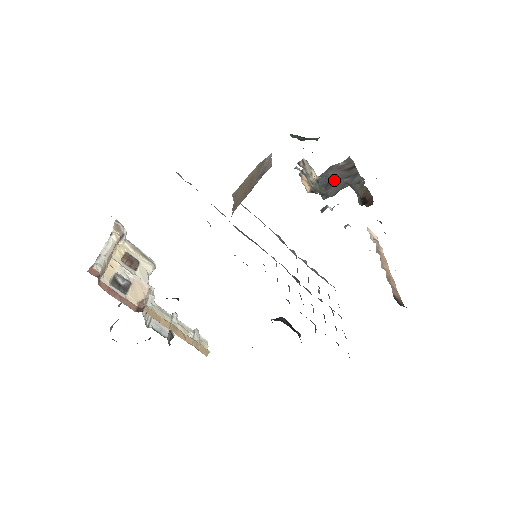
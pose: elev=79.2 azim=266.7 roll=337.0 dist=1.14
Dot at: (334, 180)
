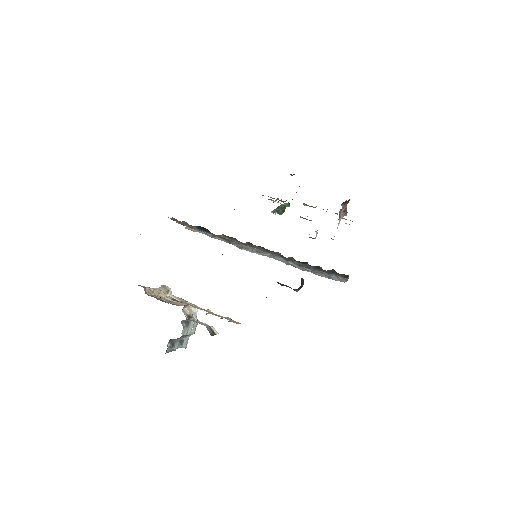
Dot at: occluded
